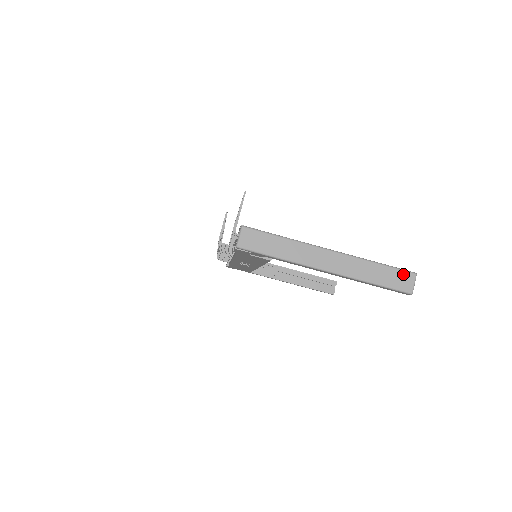
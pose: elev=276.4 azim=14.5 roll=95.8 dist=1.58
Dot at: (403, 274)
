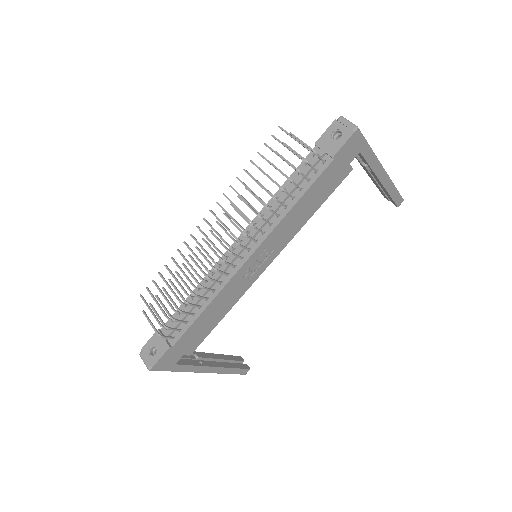
Dot at: occluded
